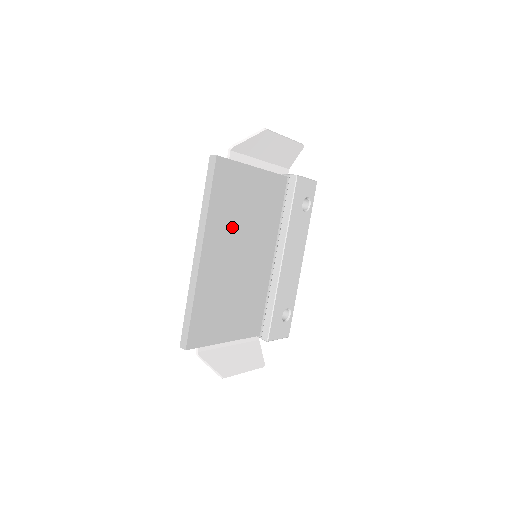
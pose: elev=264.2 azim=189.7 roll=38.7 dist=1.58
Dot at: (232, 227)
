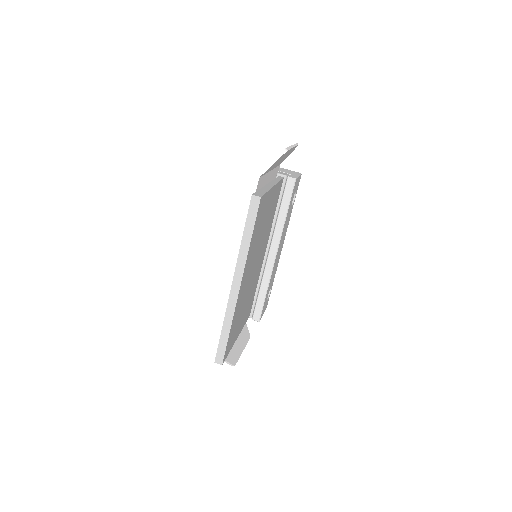
Dot at: (255, 249)
